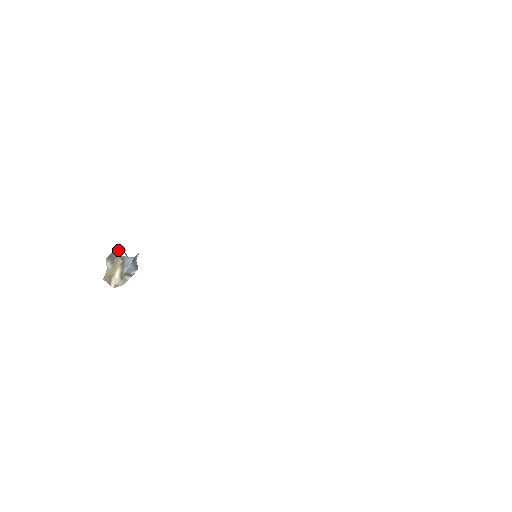
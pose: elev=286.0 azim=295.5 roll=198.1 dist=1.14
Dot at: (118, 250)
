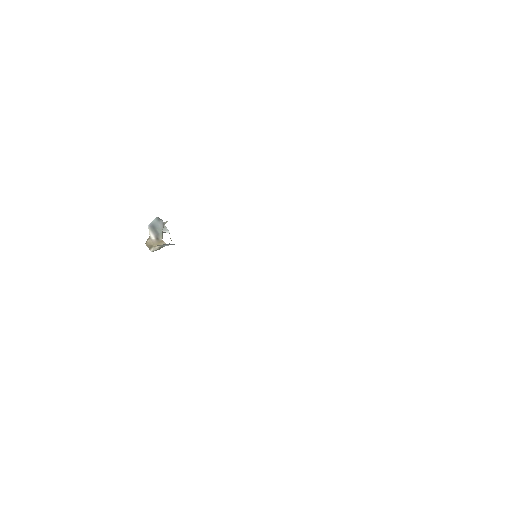
Dot at: (163, 230)
